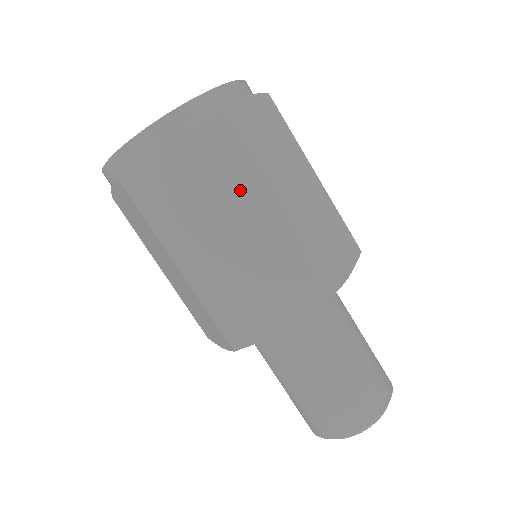
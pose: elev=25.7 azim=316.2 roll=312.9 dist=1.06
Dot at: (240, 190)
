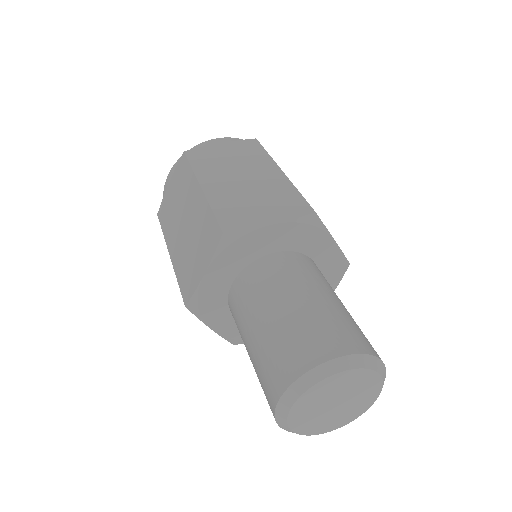
Dot at: (263, 161)
